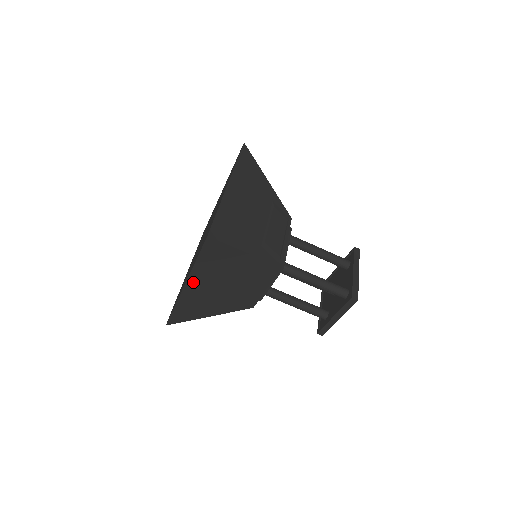
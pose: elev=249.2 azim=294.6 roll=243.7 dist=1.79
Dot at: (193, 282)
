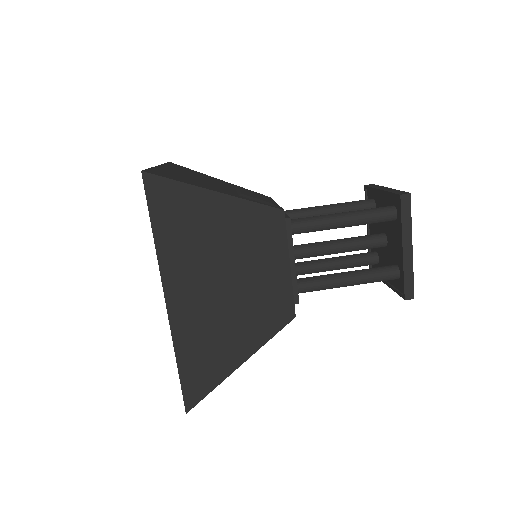
Dot at: (174, 286)
